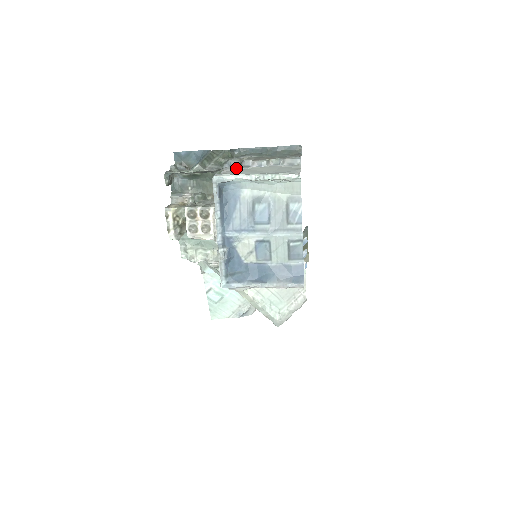
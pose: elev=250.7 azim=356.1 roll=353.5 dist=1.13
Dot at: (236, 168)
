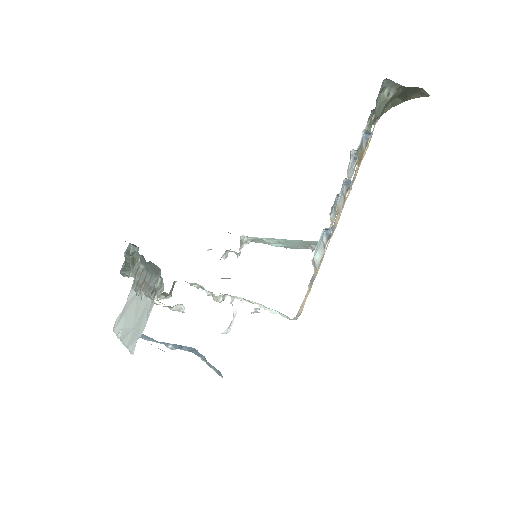
Dot at: (133, 291)
